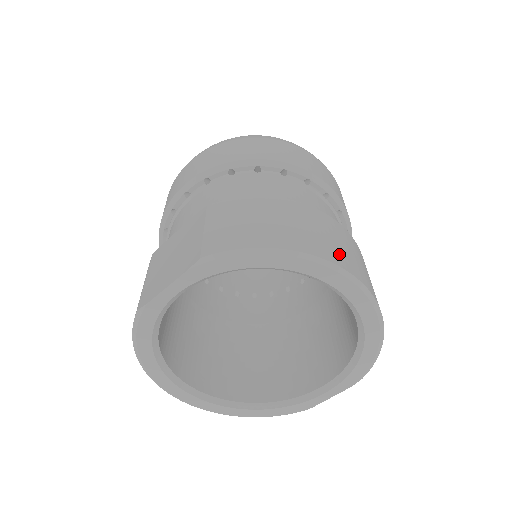
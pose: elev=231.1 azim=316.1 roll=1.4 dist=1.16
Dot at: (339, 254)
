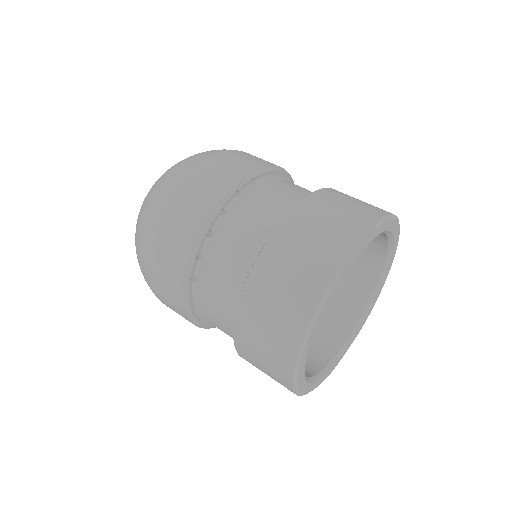
Dot at: occluded
